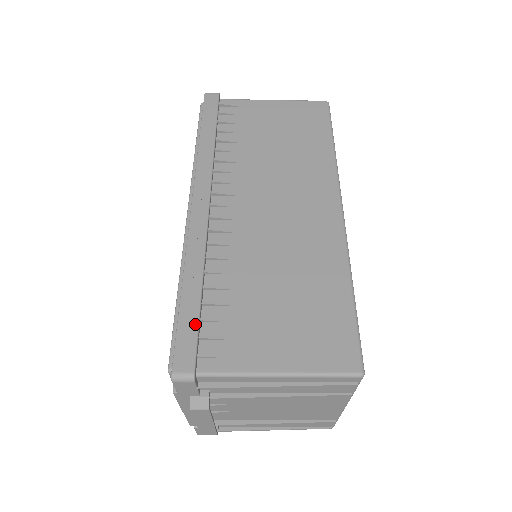
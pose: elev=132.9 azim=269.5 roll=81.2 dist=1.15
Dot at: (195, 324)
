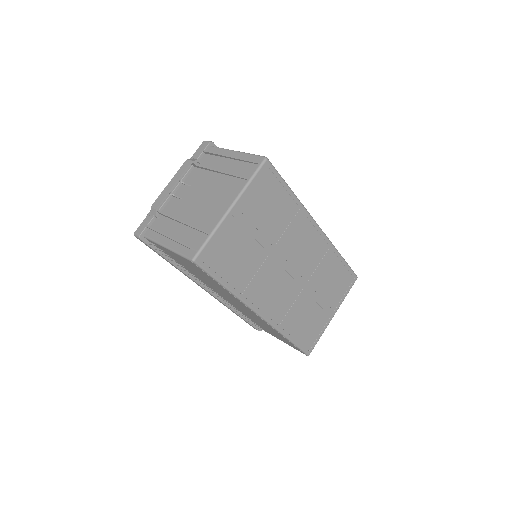
Dot at: occluded
